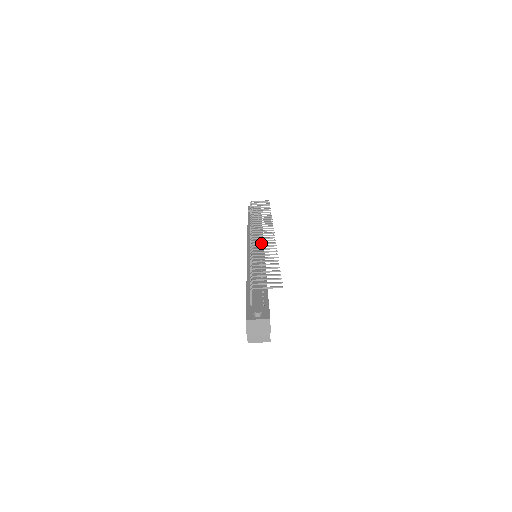
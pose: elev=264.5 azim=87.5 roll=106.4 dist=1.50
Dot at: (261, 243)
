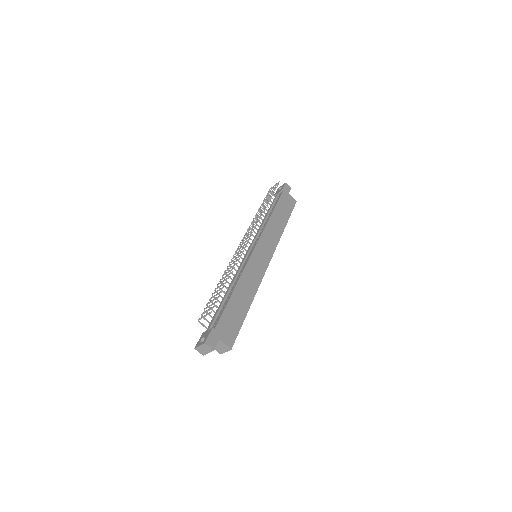
Dot at: occluded
